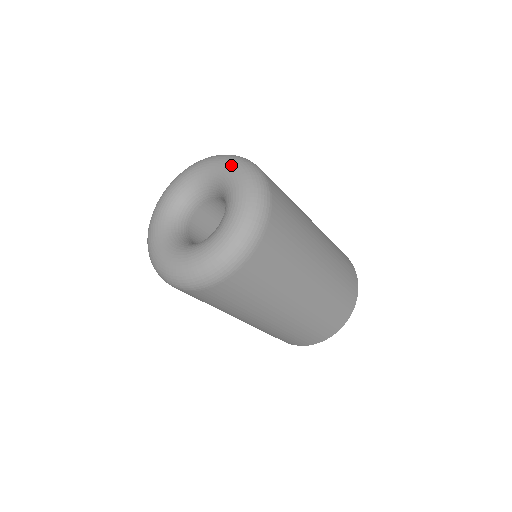
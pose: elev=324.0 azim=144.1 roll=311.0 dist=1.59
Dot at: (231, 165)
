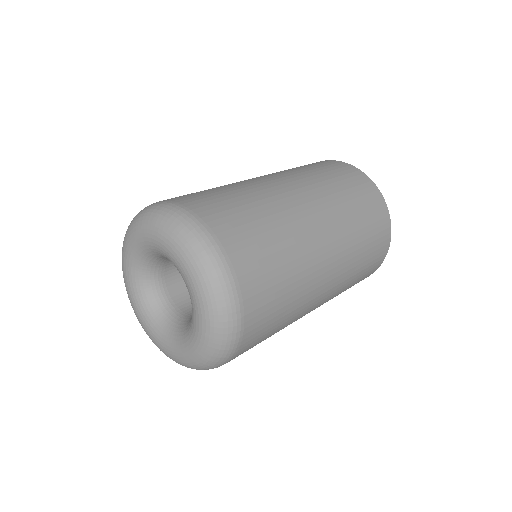
Dot at: (172, 244)
